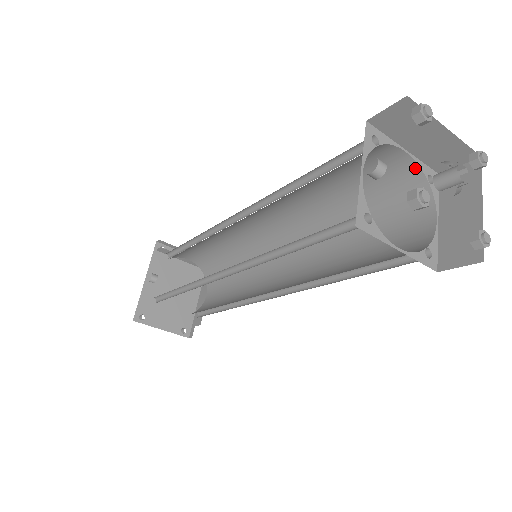
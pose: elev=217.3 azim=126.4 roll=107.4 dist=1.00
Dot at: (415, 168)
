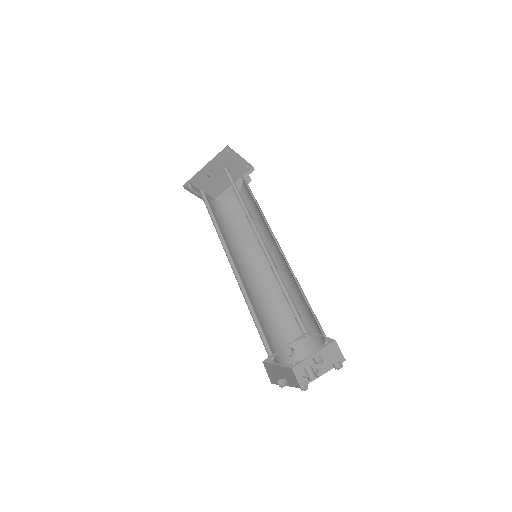
Dot at: (324, 337)
